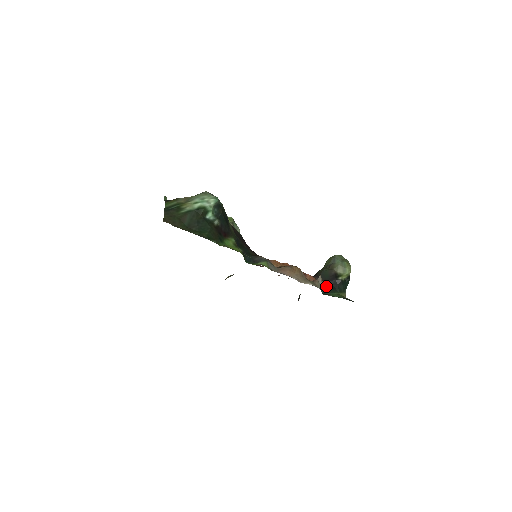
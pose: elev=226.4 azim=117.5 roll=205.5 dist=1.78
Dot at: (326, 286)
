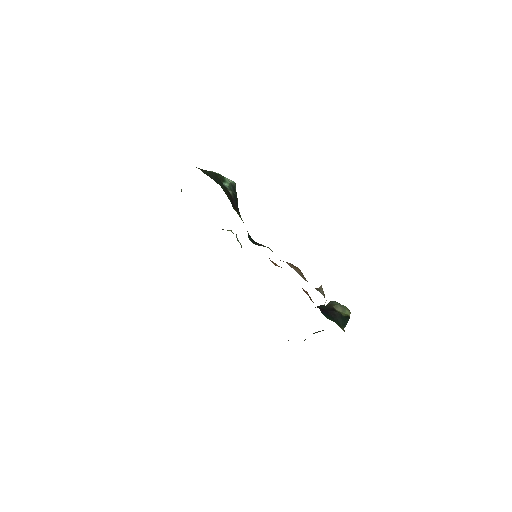
Dot at: (324, 311)
